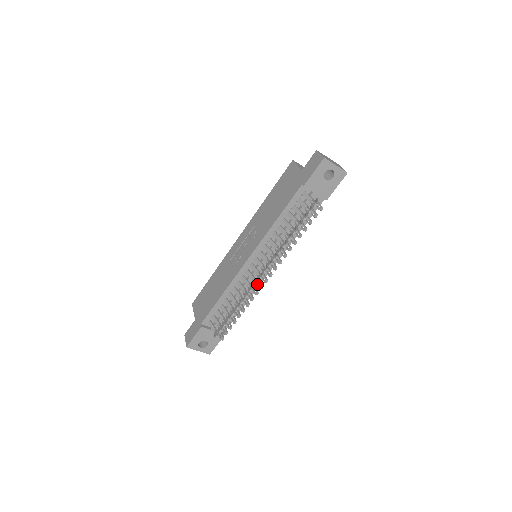
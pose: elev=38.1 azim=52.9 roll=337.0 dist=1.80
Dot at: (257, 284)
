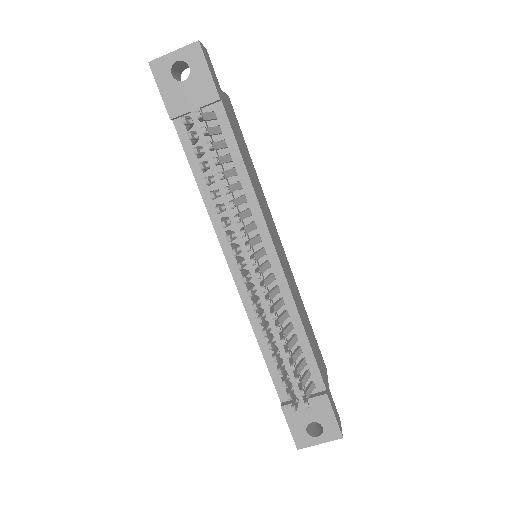
Dot at: occluded
